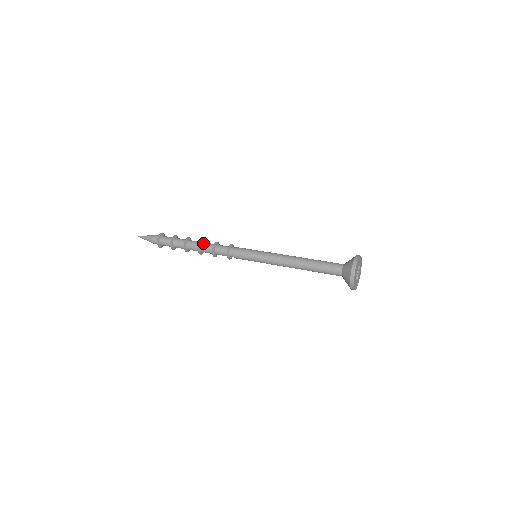
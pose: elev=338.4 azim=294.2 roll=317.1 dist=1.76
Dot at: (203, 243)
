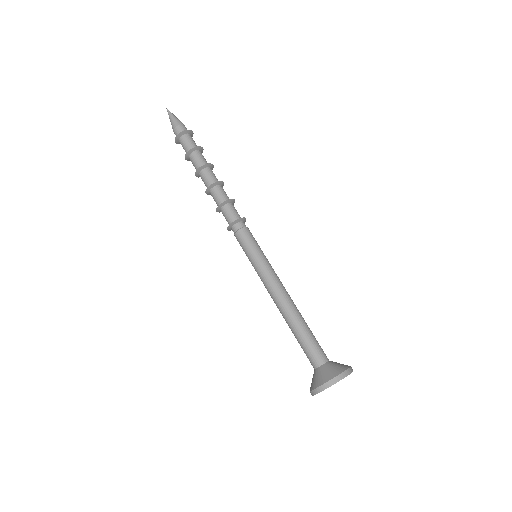
Dot at: (214, 189)
